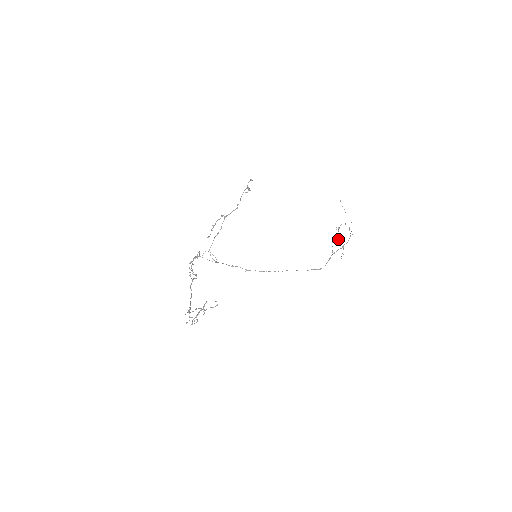
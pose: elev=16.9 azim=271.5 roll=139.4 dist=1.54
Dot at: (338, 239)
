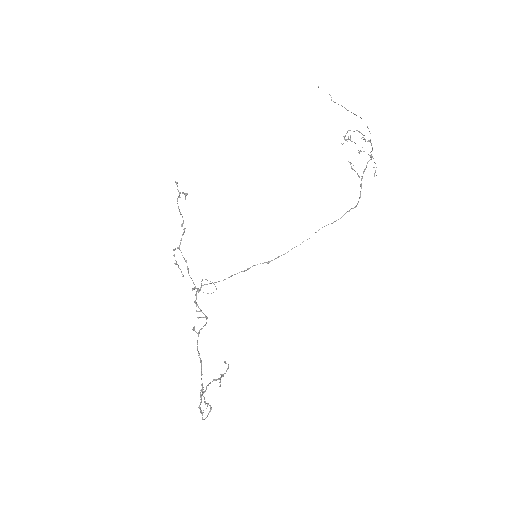
Dot at: occluded
